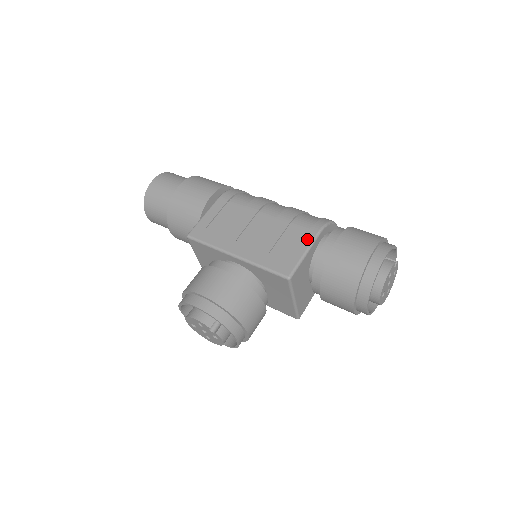
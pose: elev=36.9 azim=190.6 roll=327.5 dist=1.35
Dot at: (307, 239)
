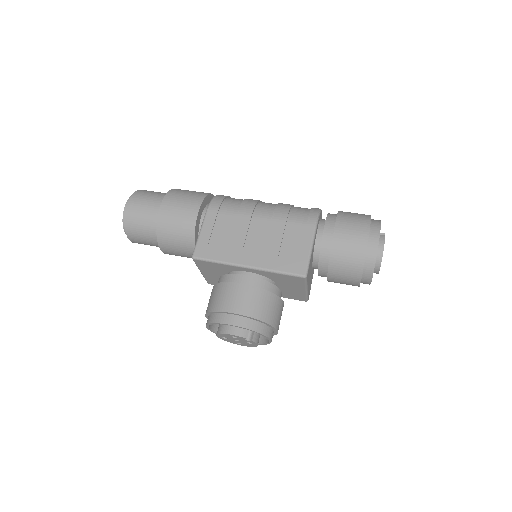
Dot at: (308, 235)
